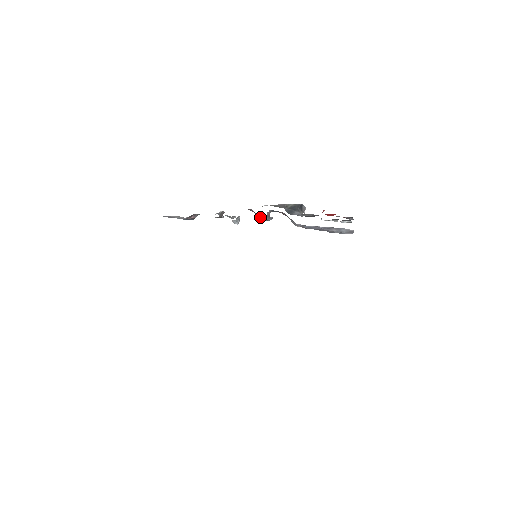
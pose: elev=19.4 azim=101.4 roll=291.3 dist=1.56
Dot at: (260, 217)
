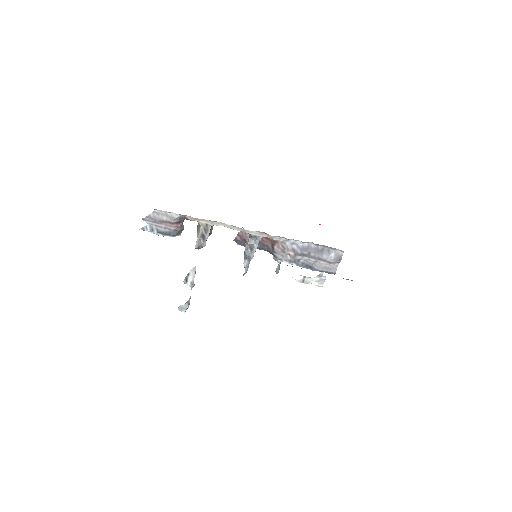
Dot at: (250, 241)
